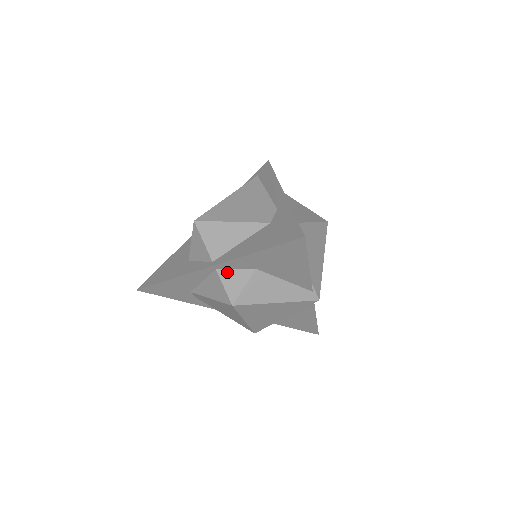
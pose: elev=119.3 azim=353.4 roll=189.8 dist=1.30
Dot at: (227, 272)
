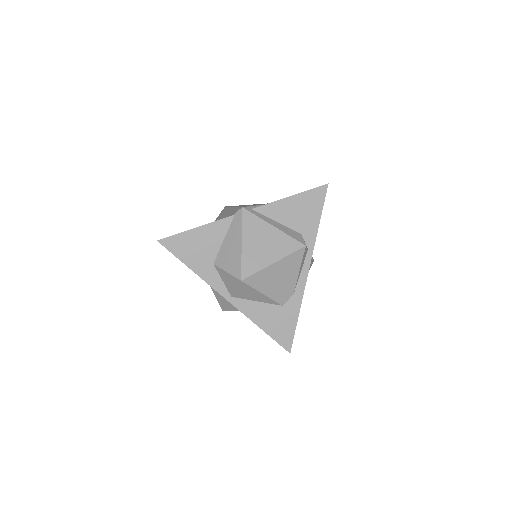
Dot at: occluded
